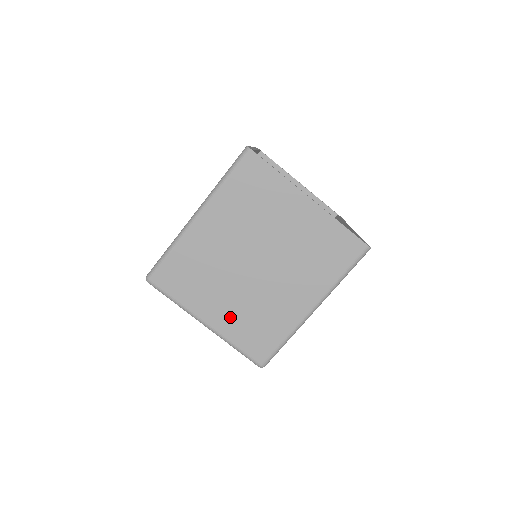
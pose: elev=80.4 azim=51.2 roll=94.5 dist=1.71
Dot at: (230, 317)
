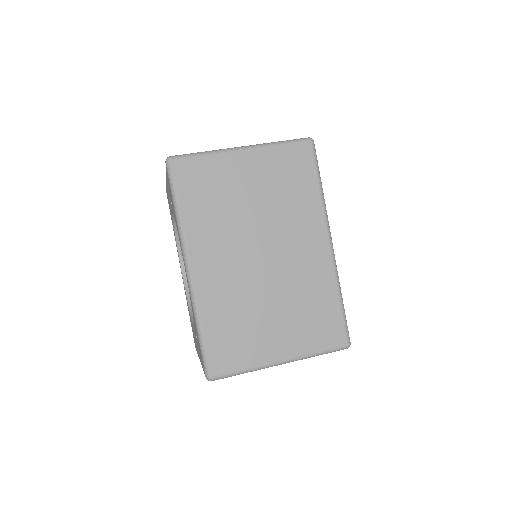
Dot at: occluded
